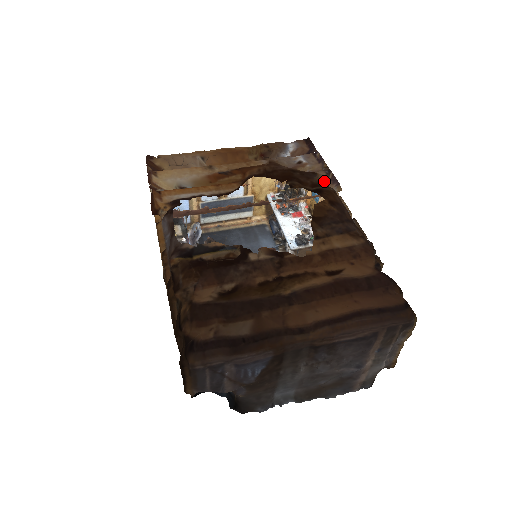
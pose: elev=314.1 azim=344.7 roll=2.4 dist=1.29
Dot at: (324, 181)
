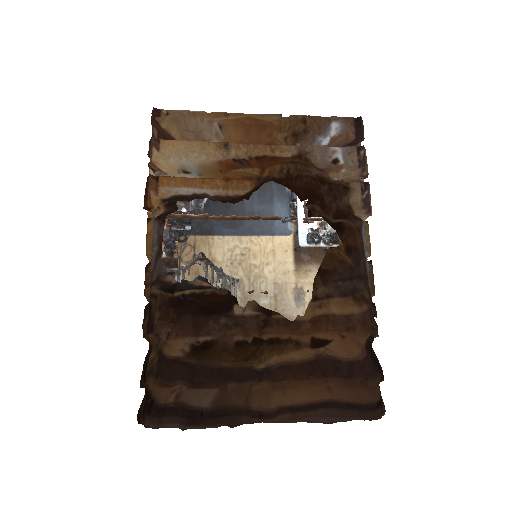
Dot at: (355, 201)
